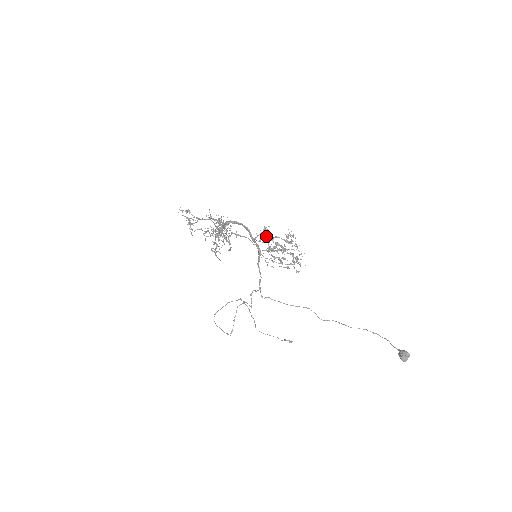
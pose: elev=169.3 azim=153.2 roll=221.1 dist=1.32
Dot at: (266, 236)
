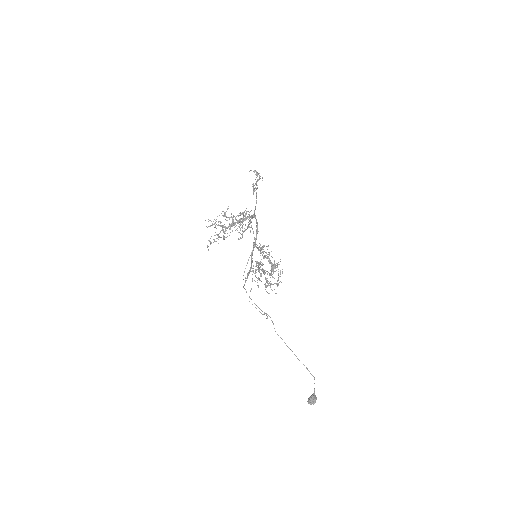
Dot at: (260, 252)
